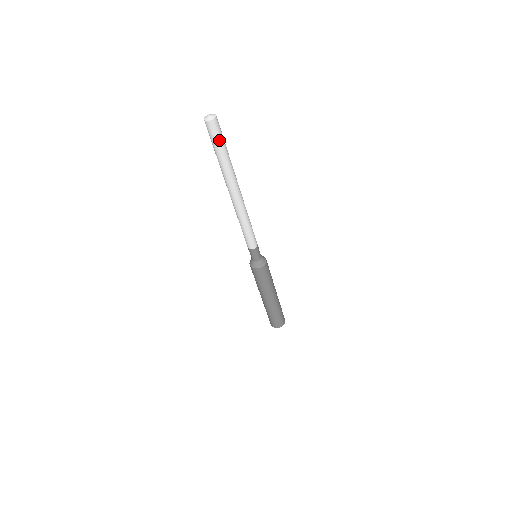
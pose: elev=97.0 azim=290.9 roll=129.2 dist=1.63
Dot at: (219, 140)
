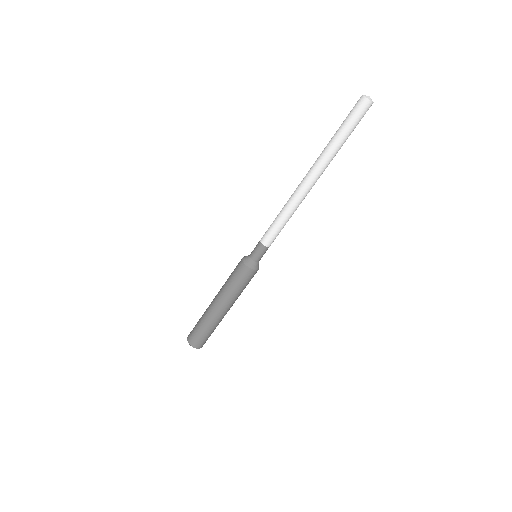
Dot at: (355, 122)
